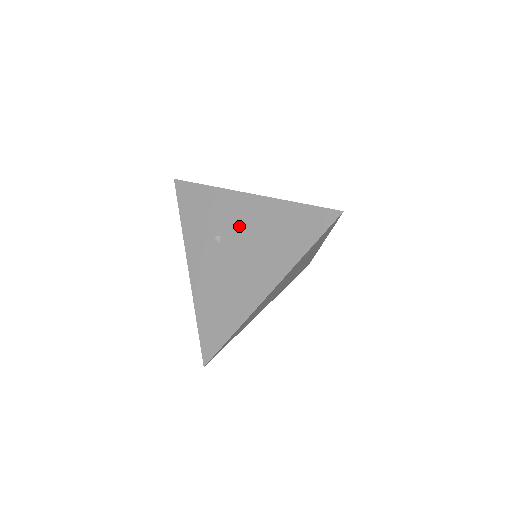
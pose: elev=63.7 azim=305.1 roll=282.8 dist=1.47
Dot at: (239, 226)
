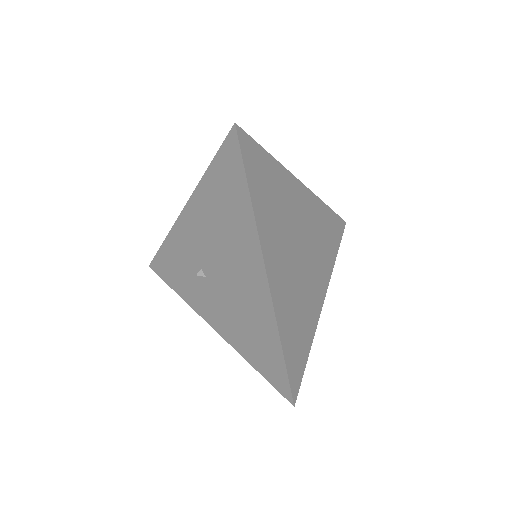
Dot at: (201, 244)
